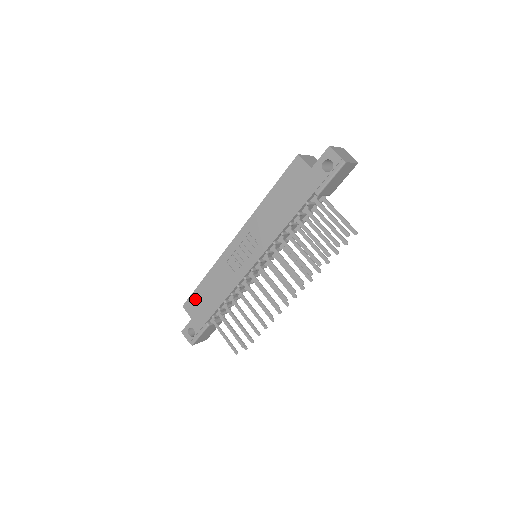
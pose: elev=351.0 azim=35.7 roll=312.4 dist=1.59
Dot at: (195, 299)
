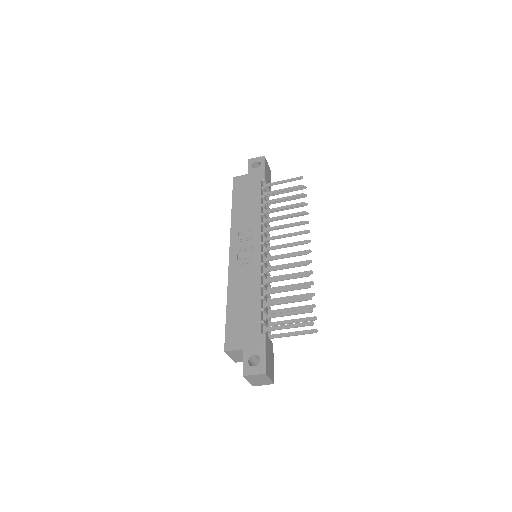
Dot at: (232, 328)
